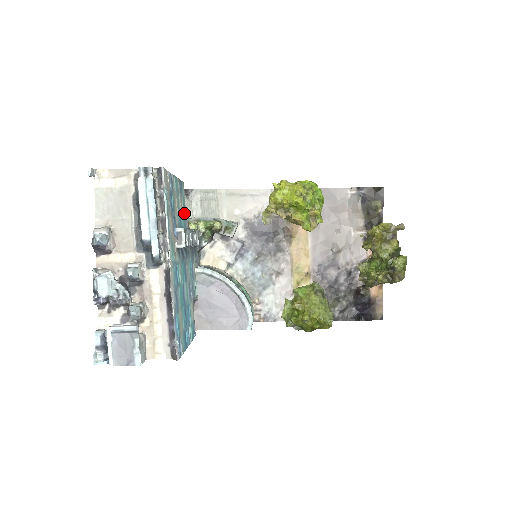
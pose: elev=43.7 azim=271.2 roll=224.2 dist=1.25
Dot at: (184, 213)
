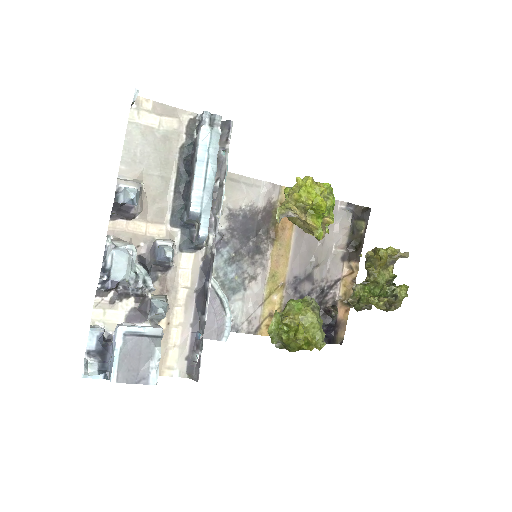
Dot at: occluded
